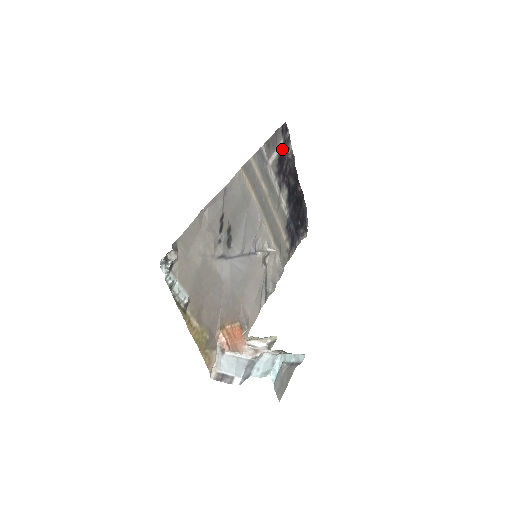
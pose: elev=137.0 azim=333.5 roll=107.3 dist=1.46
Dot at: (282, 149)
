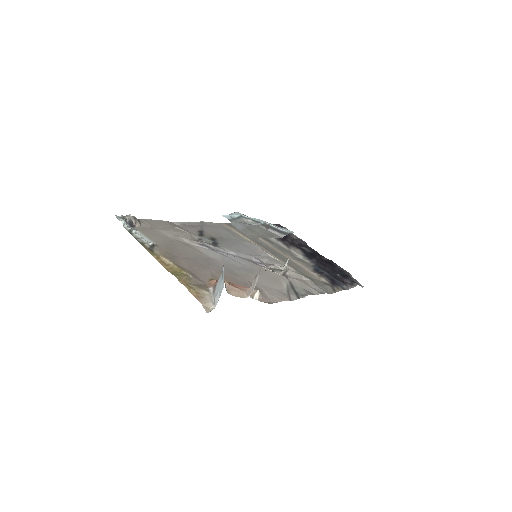
Dot at: occluded
